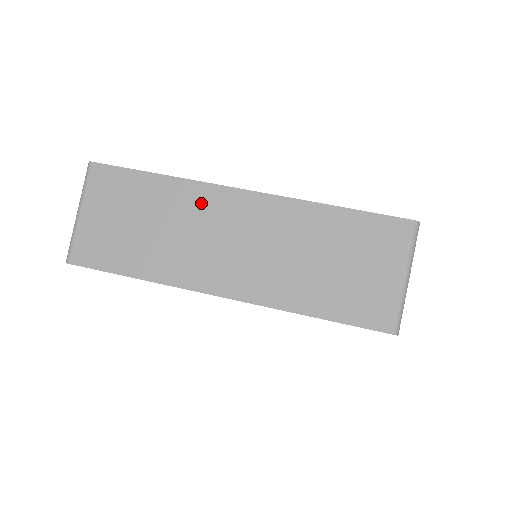
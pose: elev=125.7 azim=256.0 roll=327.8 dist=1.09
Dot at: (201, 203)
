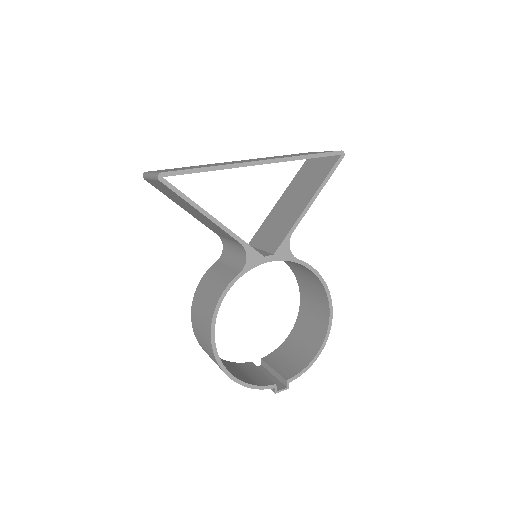
Dot at: occluded
